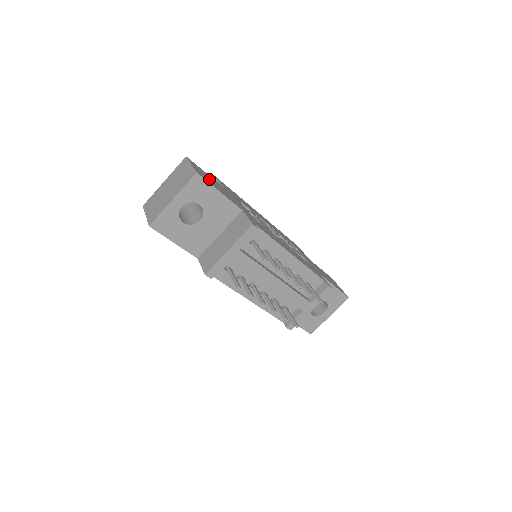
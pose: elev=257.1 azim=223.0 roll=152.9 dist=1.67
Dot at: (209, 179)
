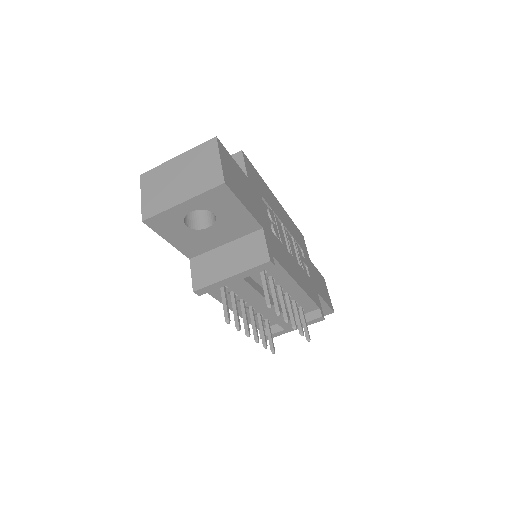
Dot at: (236, 179)
